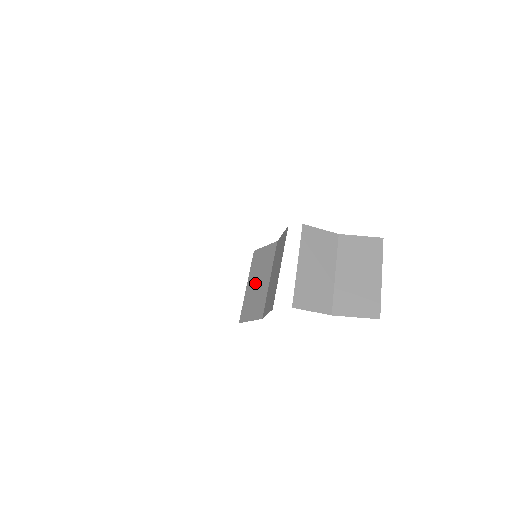
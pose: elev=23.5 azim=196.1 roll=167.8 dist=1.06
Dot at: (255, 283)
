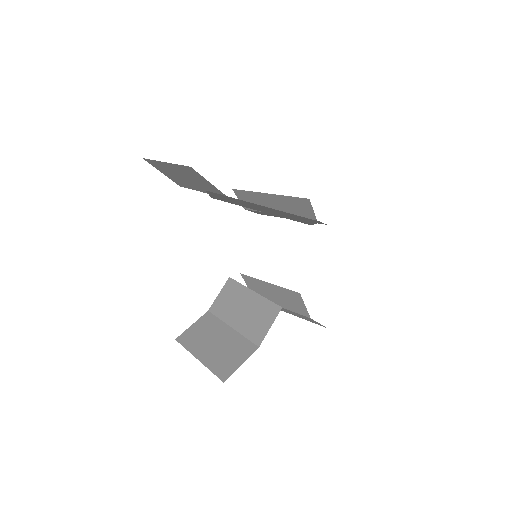
Dot at: (211, 346)
